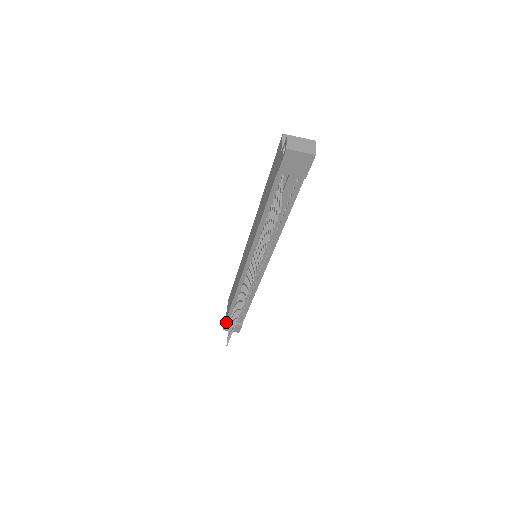
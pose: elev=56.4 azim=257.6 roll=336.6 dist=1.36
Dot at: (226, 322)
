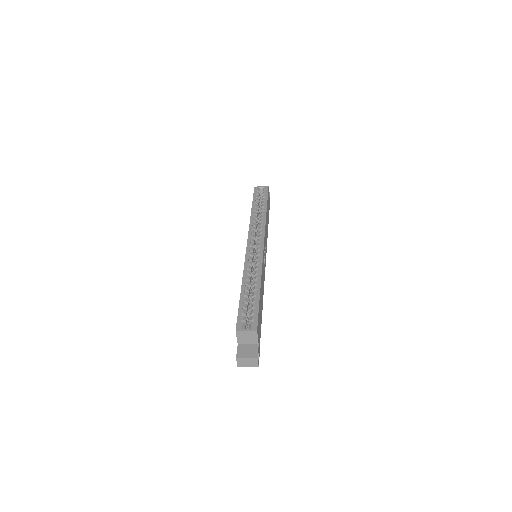
Dot at: occluded
